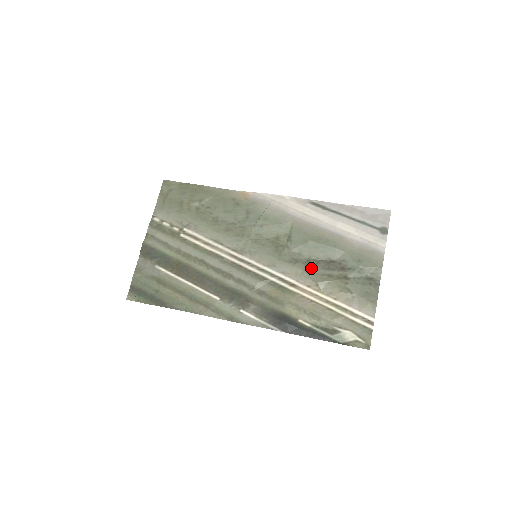
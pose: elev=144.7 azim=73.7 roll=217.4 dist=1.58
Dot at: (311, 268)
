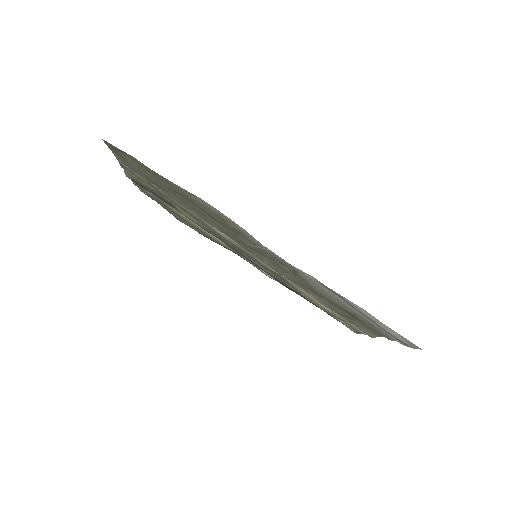
Dot at: (315, 295)
